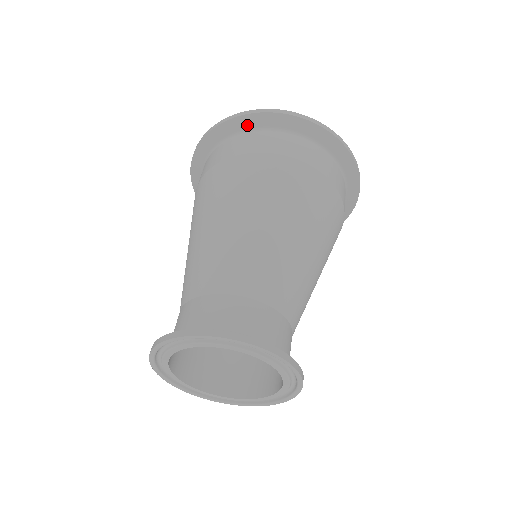
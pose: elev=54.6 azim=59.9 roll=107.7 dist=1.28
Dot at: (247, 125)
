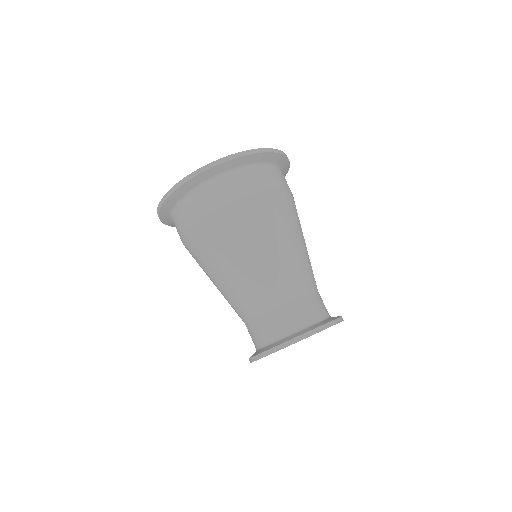
Dot at: (169, 208)
